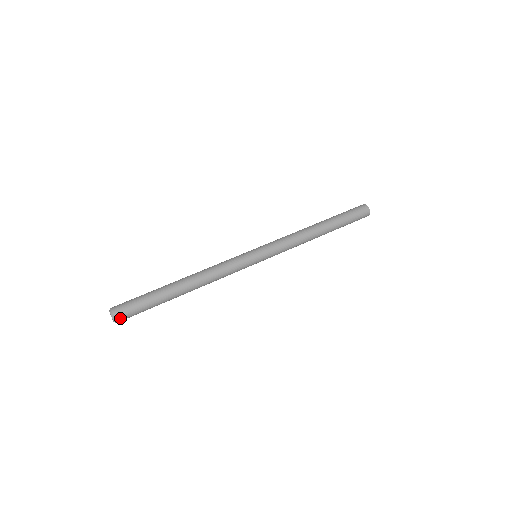
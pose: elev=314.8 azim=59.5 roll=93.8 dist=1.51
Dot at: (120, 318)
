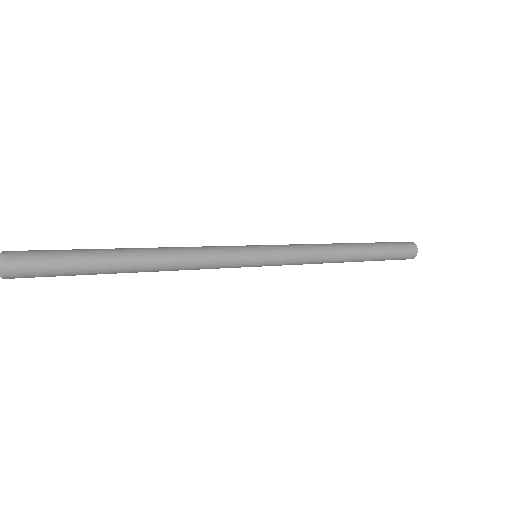
Dot at: (11, 254)
